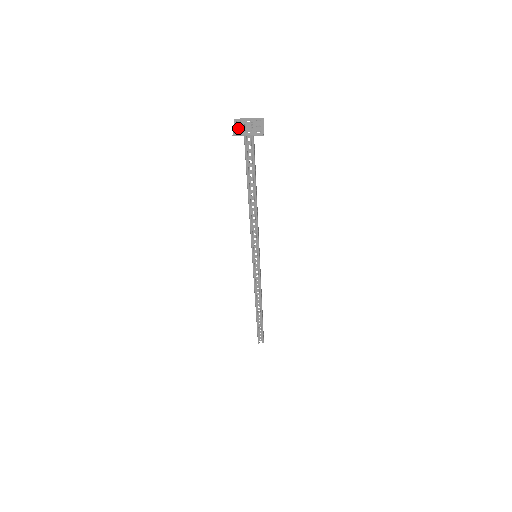
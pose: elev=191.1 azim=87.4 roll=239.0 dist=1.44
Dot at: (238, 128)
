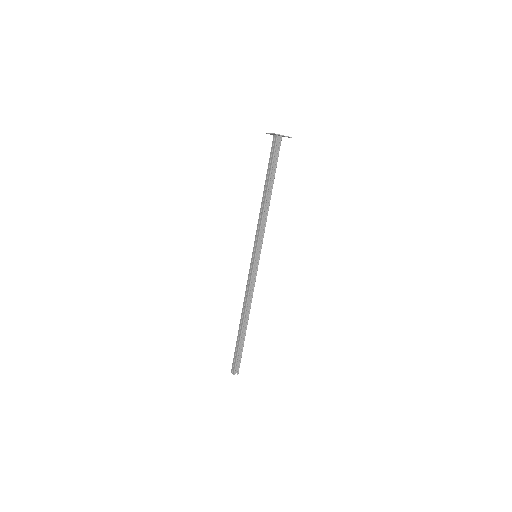
Dot at: occluded
